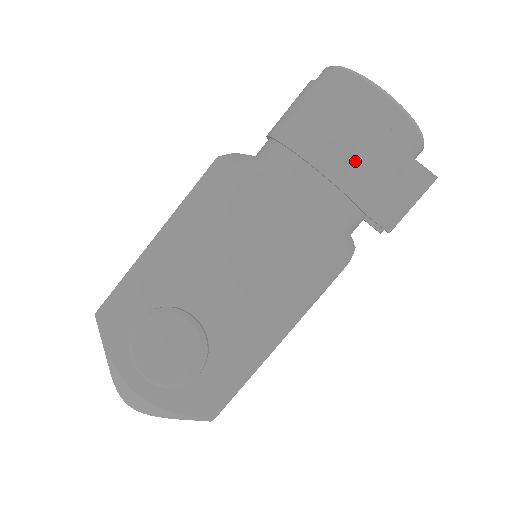
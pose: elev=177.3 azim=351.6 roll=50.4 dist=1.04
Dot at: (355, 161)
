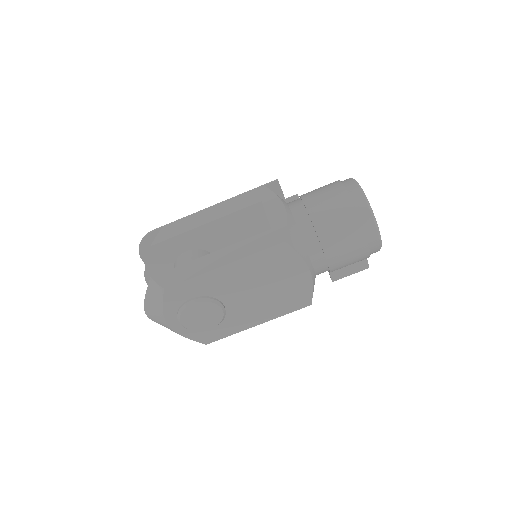
Dot at: (345, 263)
